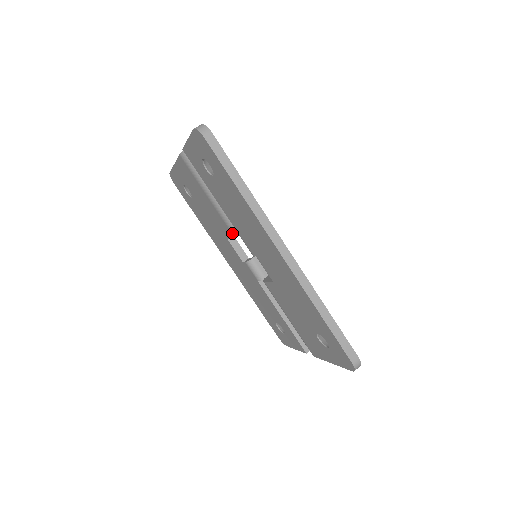
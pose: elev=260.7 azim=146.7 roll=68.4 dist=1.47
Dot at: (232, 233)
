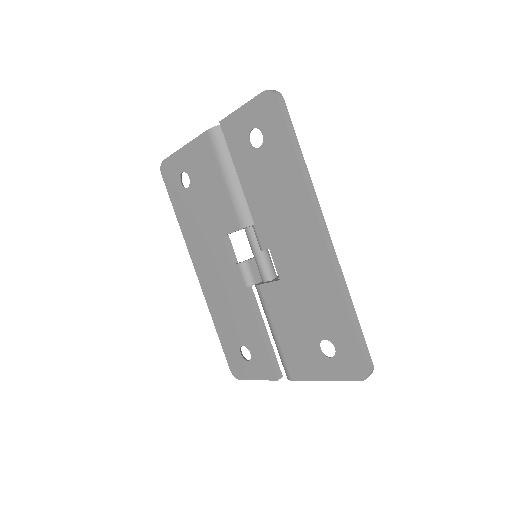
Dot at: (240, 224)
